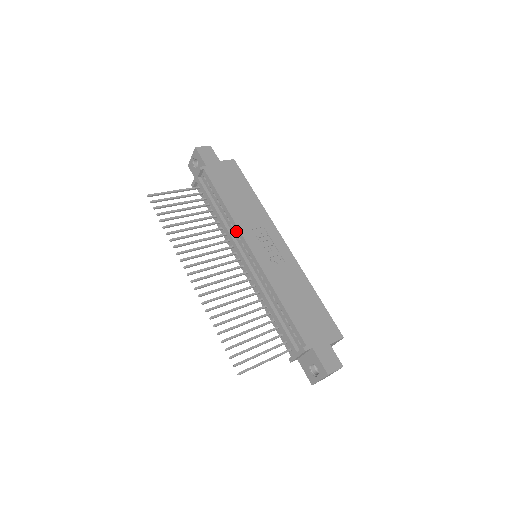
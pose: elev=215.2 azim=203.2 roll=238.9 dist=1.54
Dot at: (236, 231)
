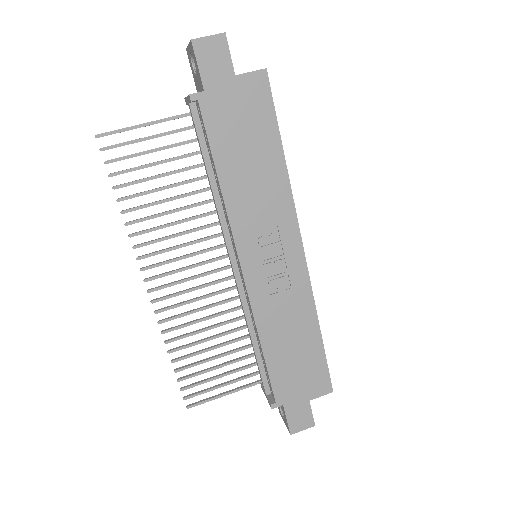
Dot at: (229, 227)
